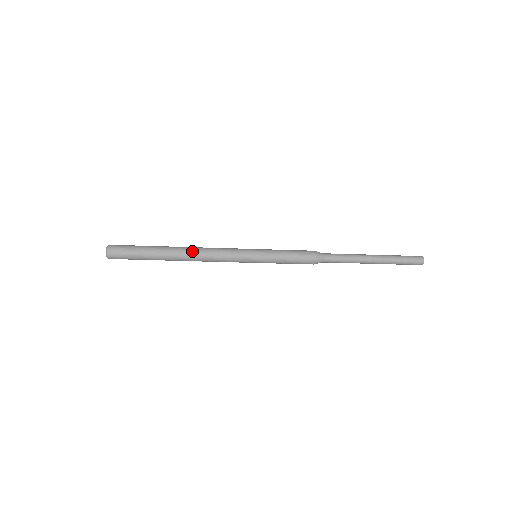
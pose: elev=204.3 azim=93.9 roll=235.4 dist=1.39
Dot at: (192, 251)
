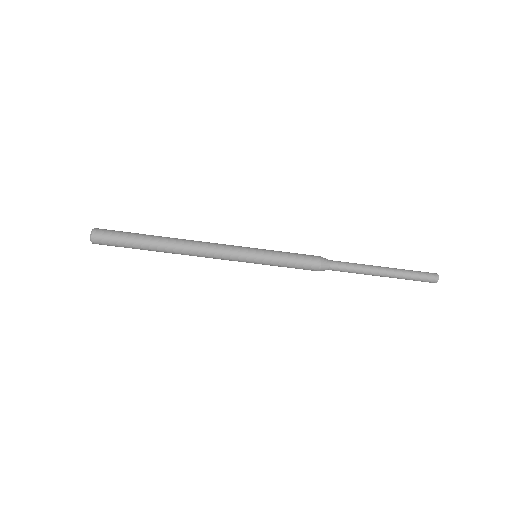
Dot at: (187, 240)
